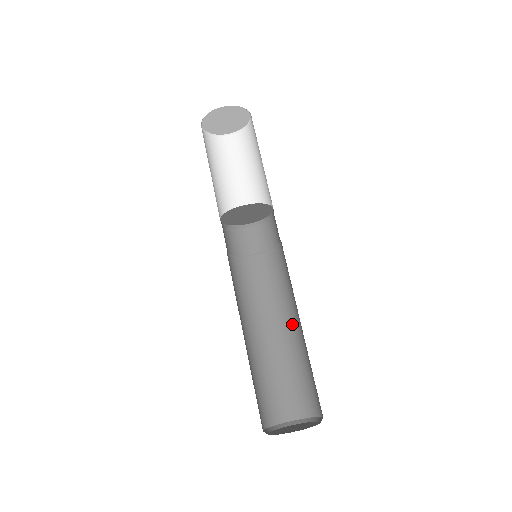
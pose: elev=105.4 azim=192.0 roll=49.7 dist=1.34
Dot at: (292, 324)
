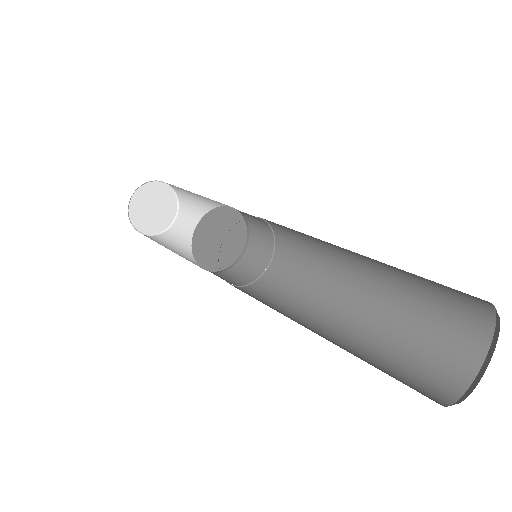
Dot at: (356, 281)
